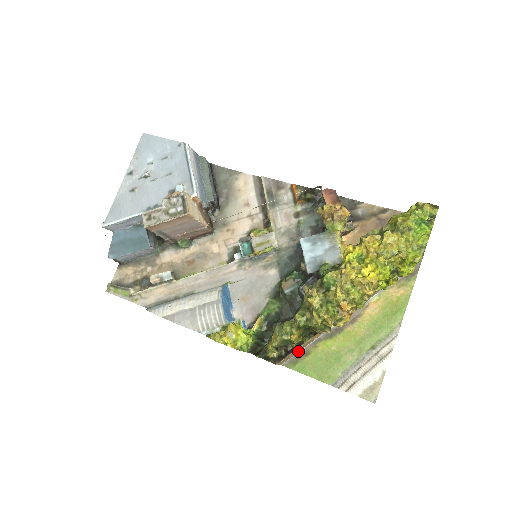
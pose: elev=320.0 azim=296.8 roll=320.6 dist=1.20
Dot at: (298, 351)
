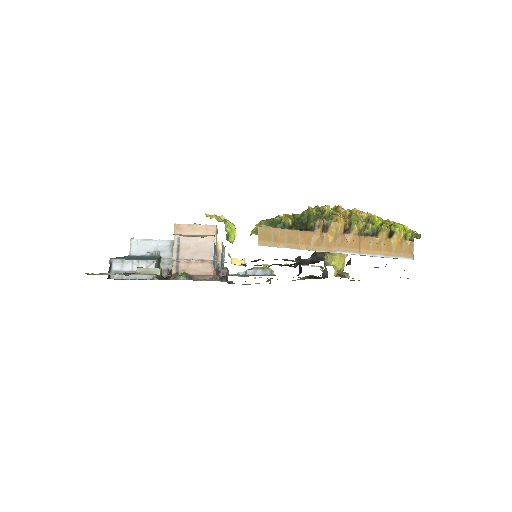
Dot at: (281, 246)
